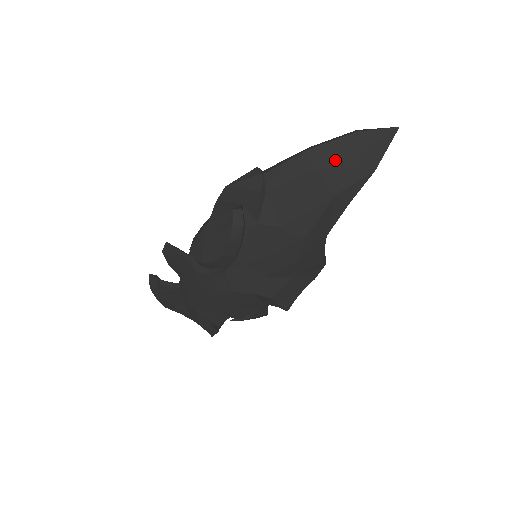
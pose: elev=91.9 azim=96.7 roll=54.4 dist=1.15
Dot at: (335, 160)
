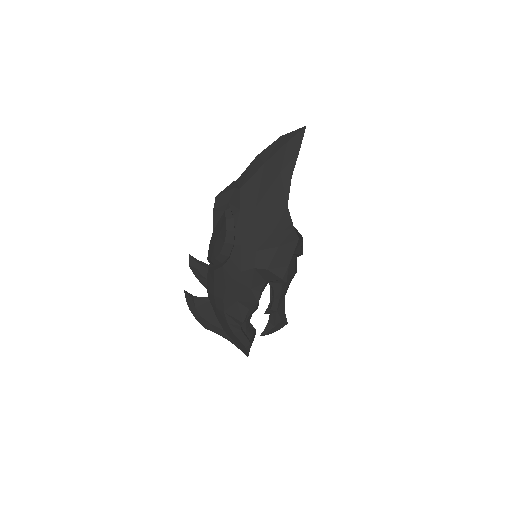
Dot at: (274, 154)
